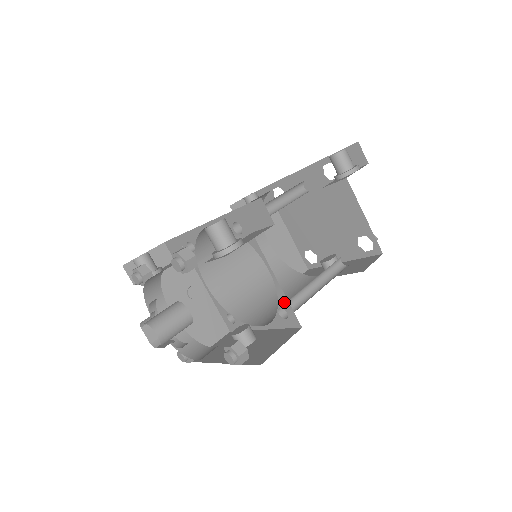
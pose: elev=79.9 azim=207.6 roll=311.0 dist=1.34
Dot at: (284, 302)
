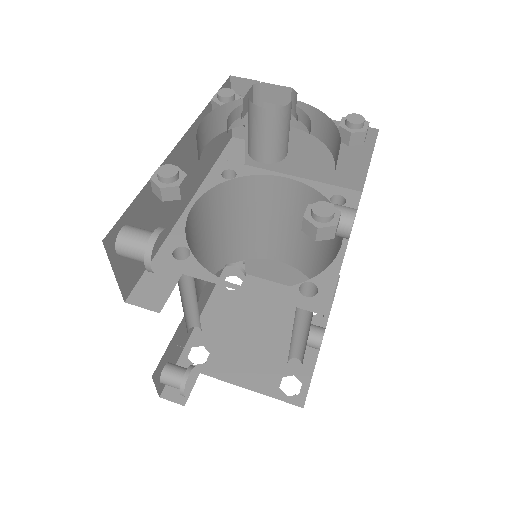
Dot at: (326, 189)
